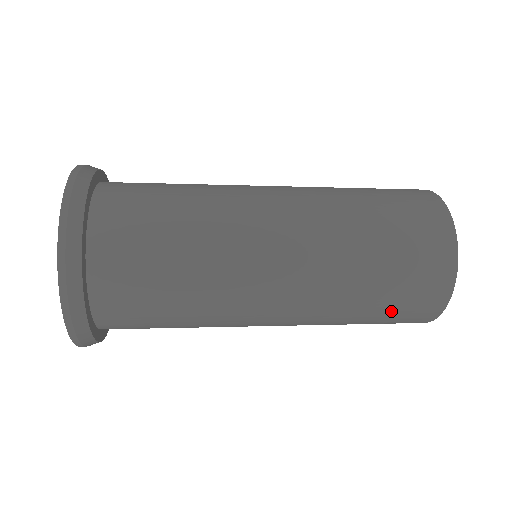
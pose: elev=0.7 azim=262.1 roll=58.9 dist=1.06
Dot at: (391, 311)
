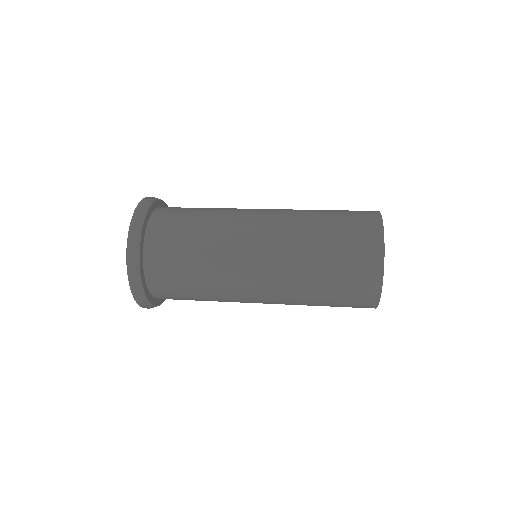
Dot at: occluded
